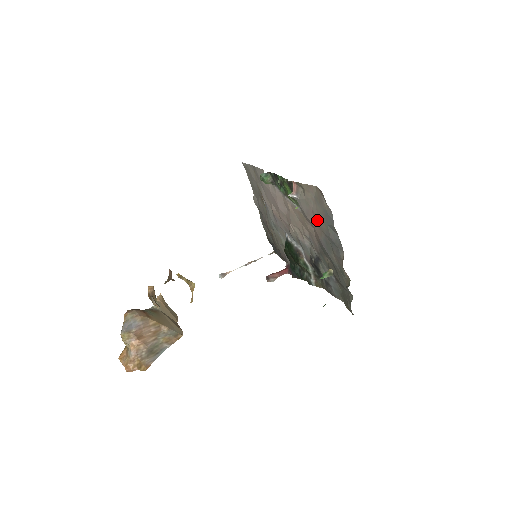
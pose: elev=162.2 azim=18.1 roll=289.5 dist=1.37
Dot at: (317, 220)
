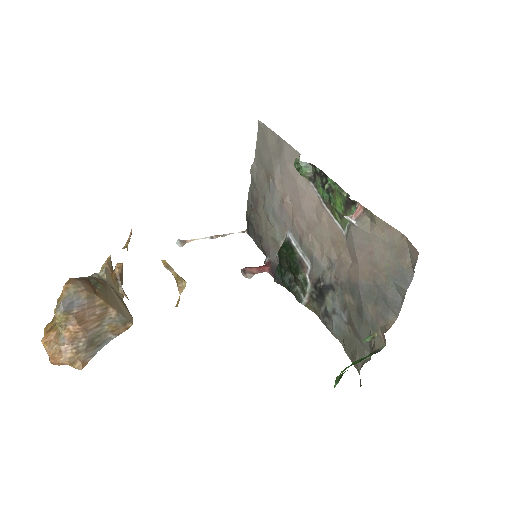
Dot at: (373, 263)
